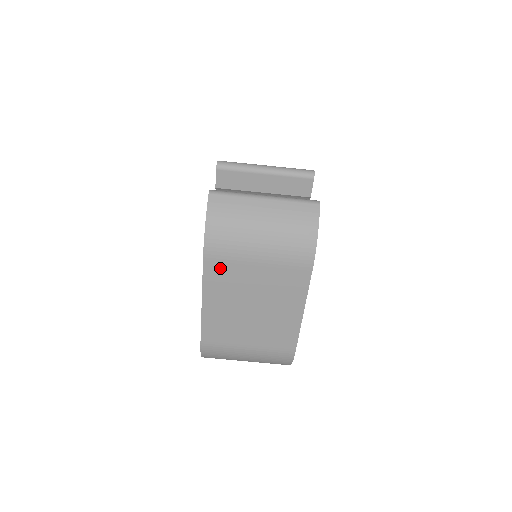
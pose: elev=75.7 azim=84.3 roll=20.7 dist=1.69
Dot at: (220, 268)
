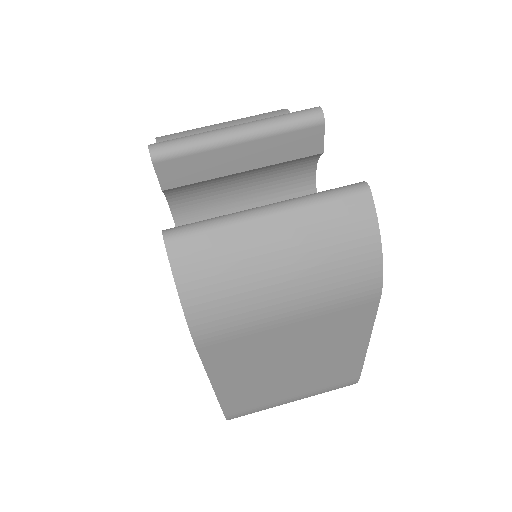
Dot at: (228, 347)
